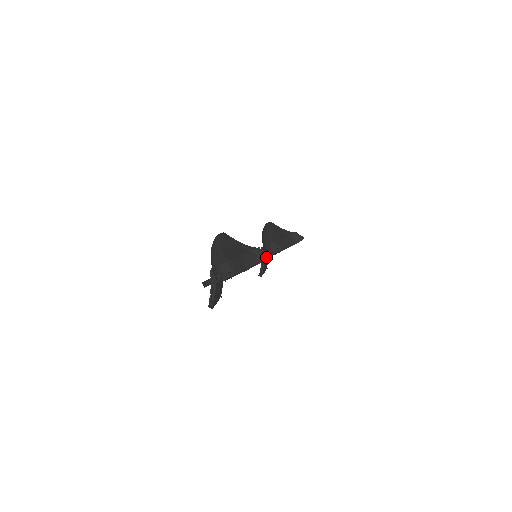
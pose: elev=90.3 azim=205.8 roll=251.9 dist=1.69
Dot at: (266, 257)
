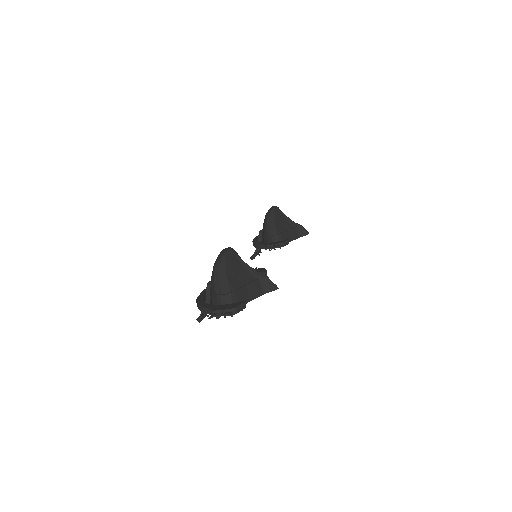
Dot at: (273, 289)
